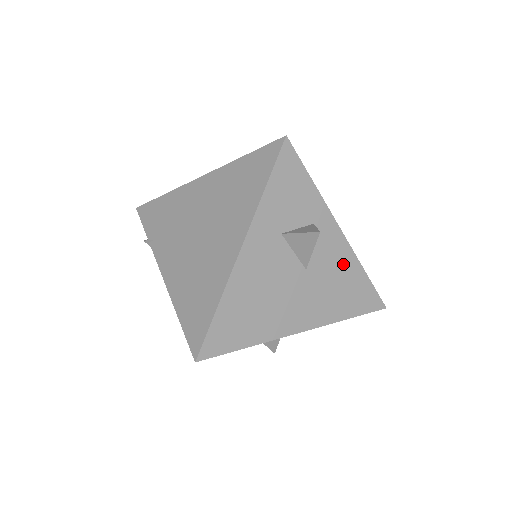
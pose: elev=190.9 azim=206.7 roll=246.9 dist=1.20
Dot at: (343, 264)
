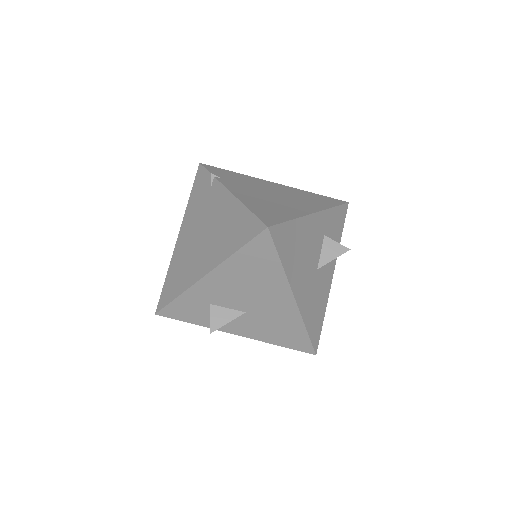
Dot at: (324, 294)
